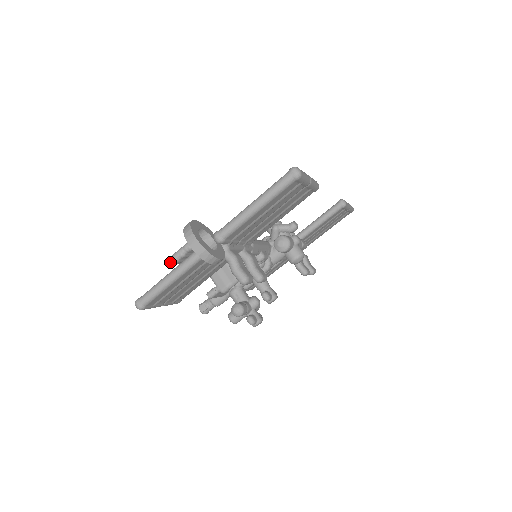
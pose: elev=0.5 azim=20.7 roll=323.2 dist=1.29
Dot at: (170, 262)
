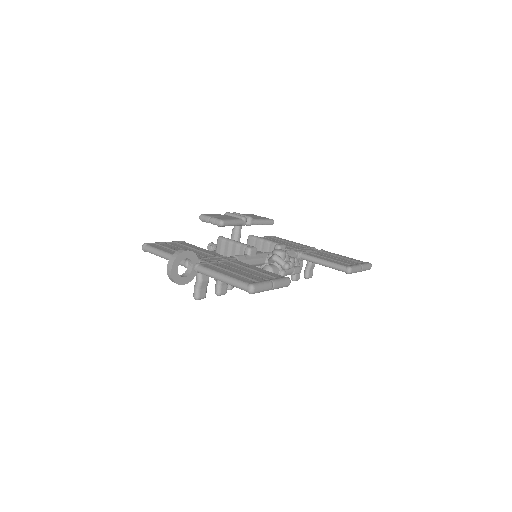
Dot at: (199, 217)
